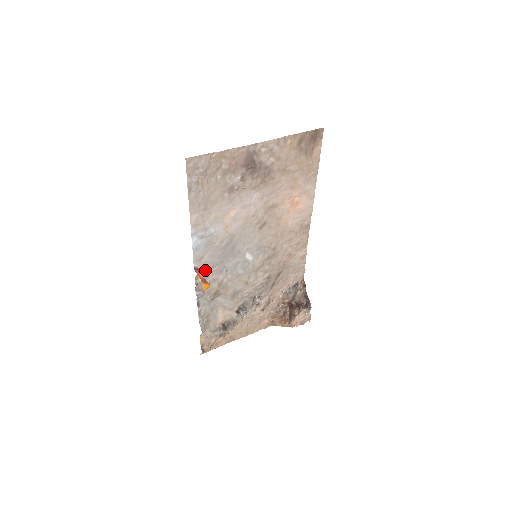
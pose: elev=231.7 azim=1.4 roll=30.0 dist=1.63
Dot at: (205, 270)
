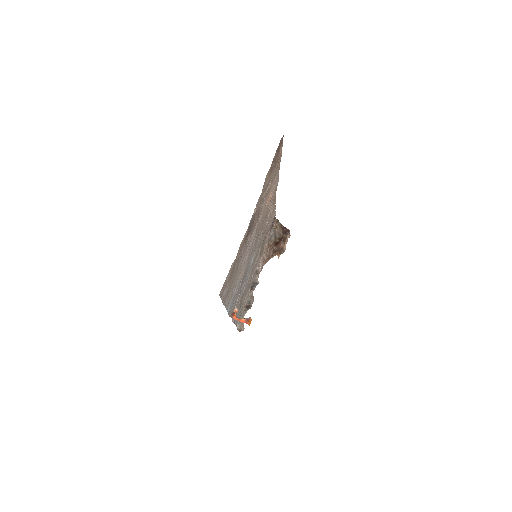
Dot at: (234, 307)
